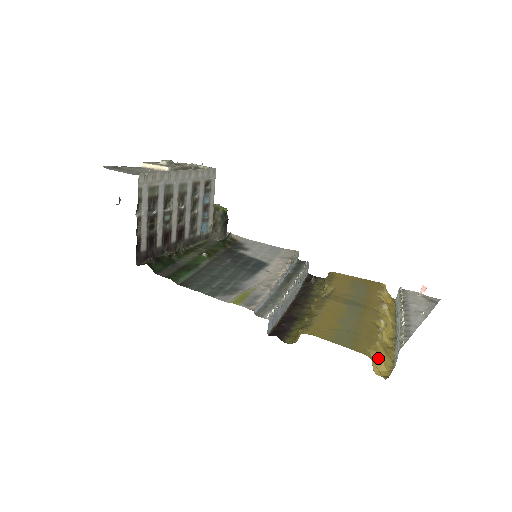
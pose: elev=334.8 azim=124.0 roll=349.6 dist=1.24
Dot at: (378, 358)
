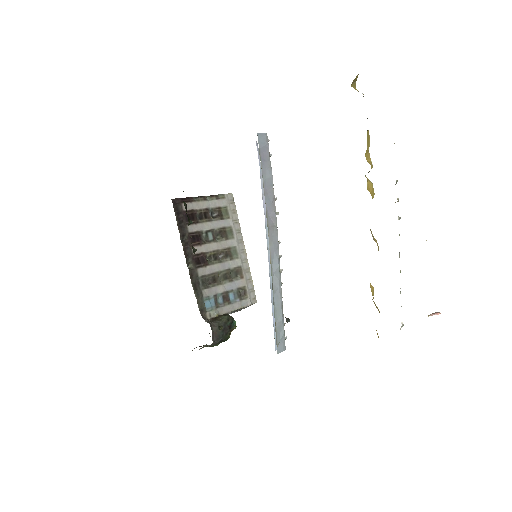
Dot at: occluded
